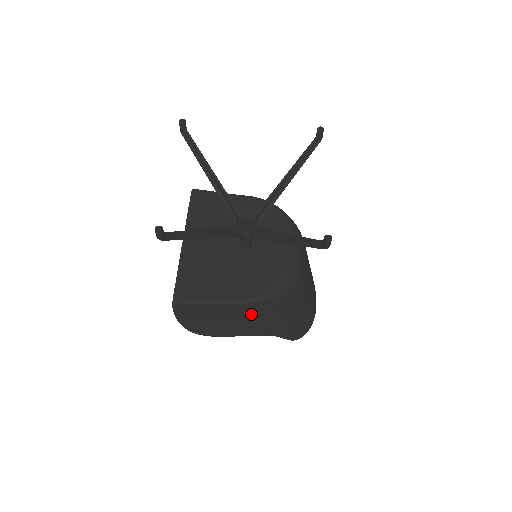
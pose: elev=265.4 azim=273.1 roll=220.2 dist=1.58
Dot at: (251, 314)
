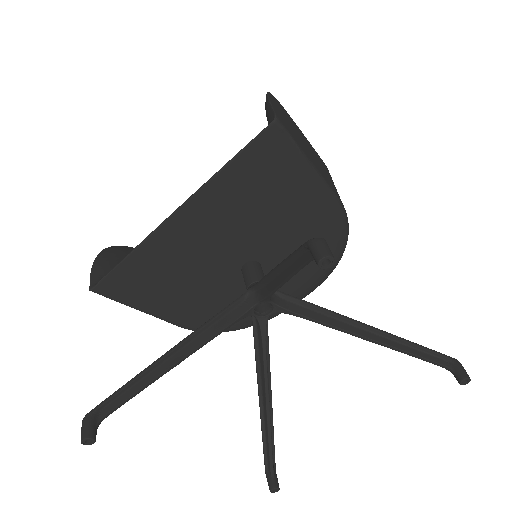
Dot at: occluded
